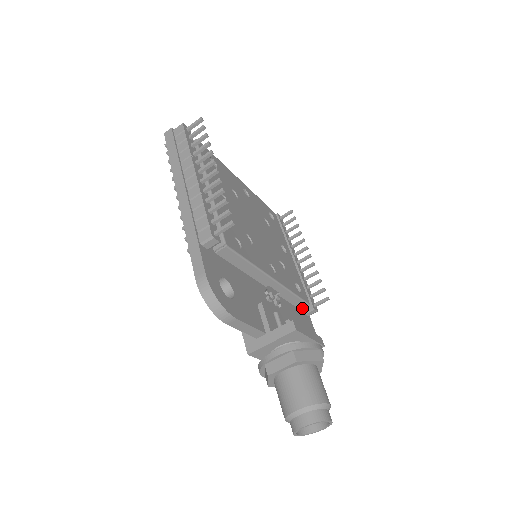
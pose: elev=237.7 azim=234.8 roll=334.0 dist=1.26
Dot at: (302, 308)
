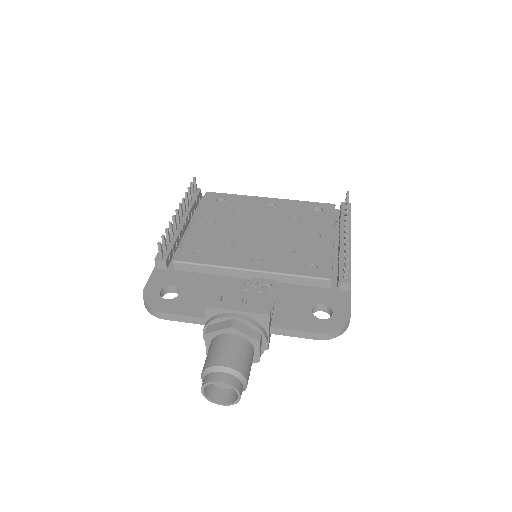
Dot at: (327, 286)
